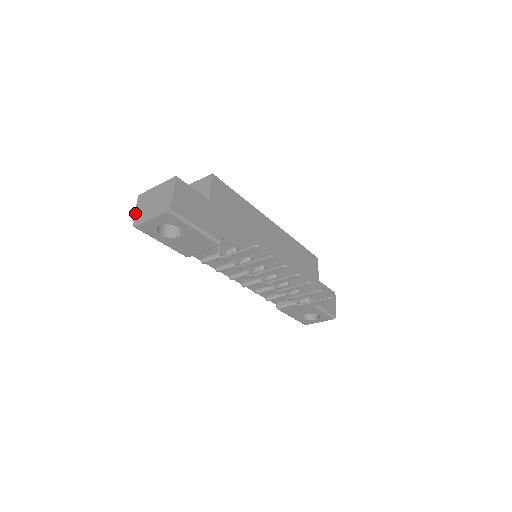
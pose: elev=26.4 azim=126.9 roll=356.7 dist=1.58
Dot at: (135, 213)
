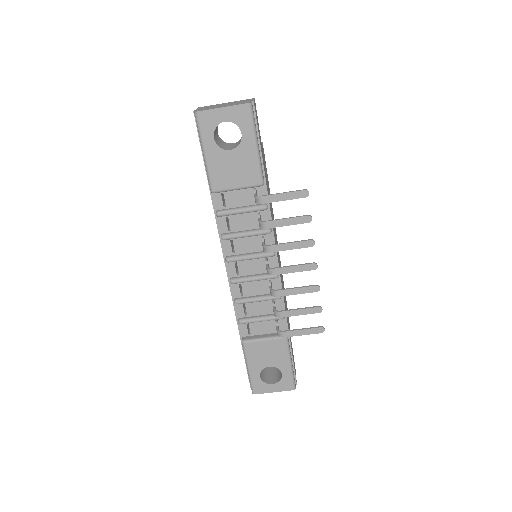
Dot at: (196, 109)
